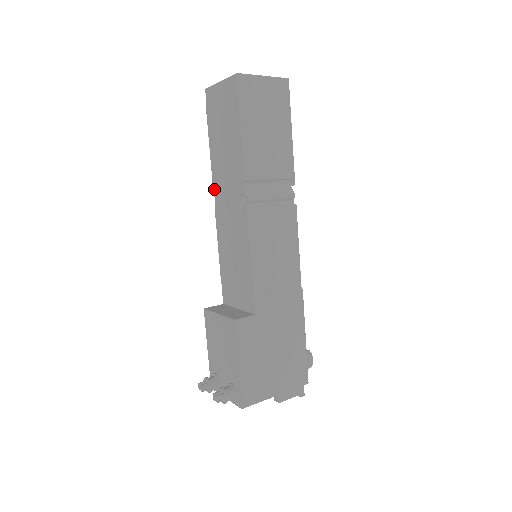
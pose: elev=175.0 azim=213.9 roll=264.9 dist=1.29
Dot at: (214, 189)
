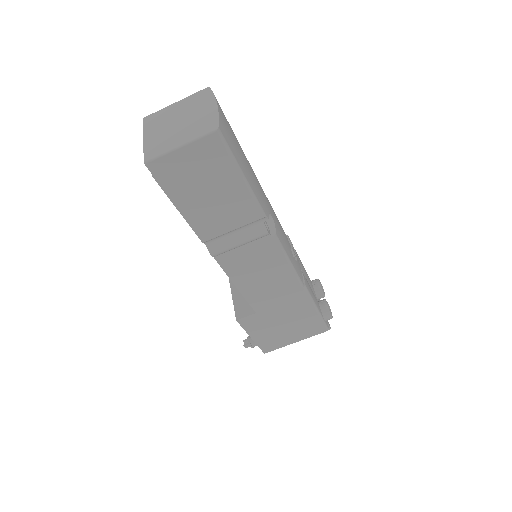
Dot at: occluded
